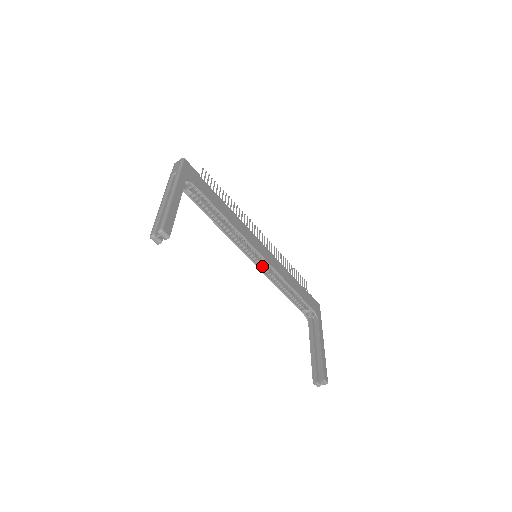
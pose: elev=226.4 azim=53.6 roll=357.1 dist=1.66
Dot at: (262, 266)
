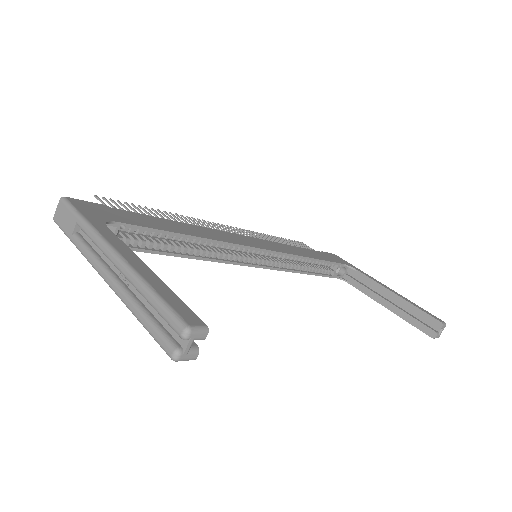
Dot at: (269, 263)
